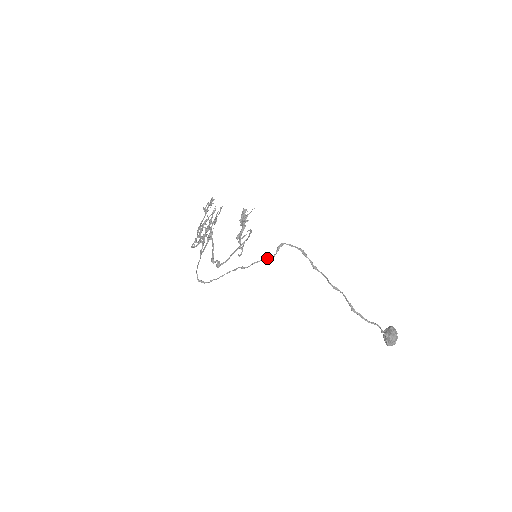
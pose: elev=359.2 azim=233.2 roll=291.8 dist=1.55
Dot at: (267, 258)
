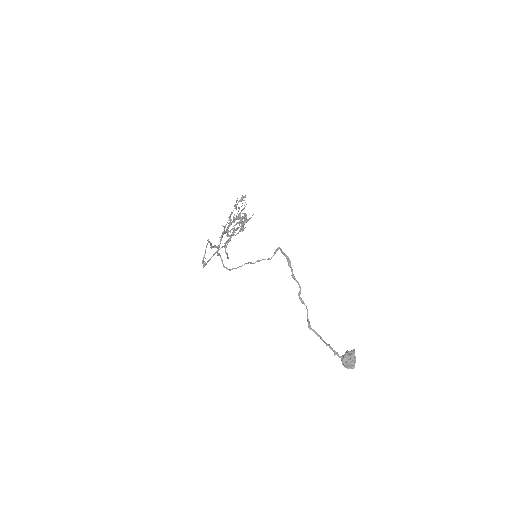
Dot at: (268, 258)
